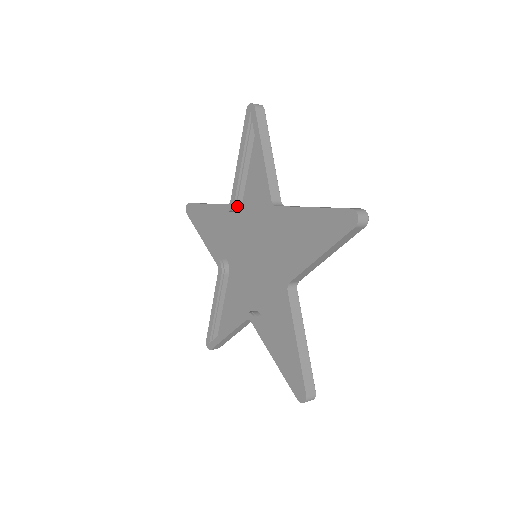
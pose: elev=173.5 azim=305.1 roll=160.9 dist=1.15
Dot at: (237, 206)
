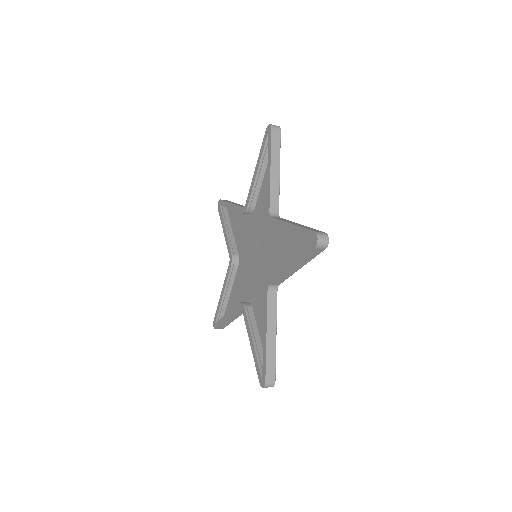
Dot at: (250, 210)
